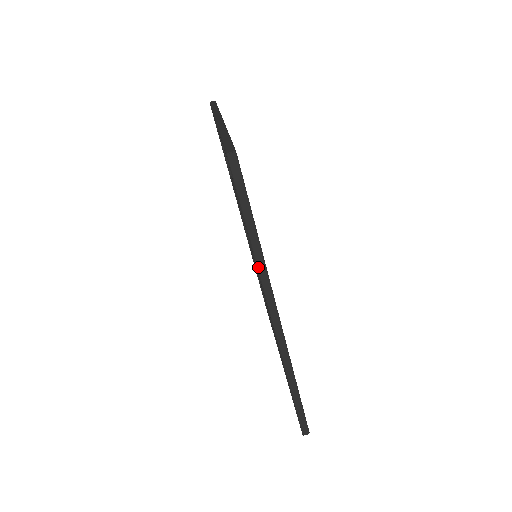
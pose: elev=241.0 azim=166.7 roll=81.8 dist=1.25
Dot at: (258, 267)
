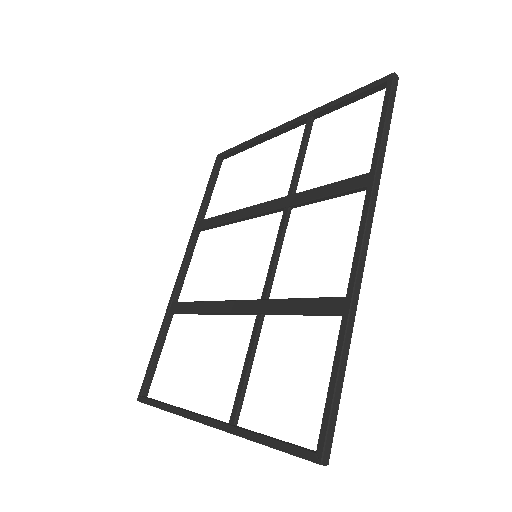
Dot at: (376, 172)
